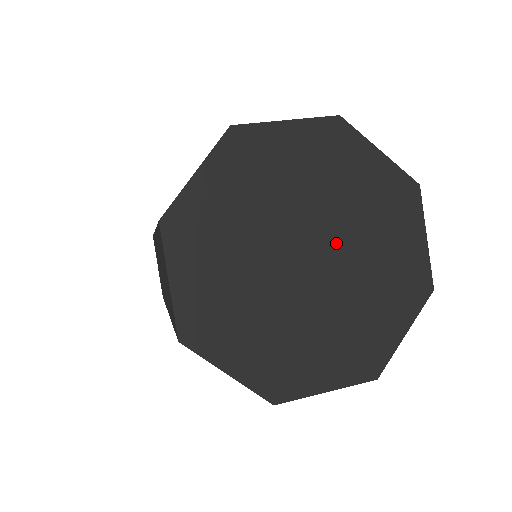
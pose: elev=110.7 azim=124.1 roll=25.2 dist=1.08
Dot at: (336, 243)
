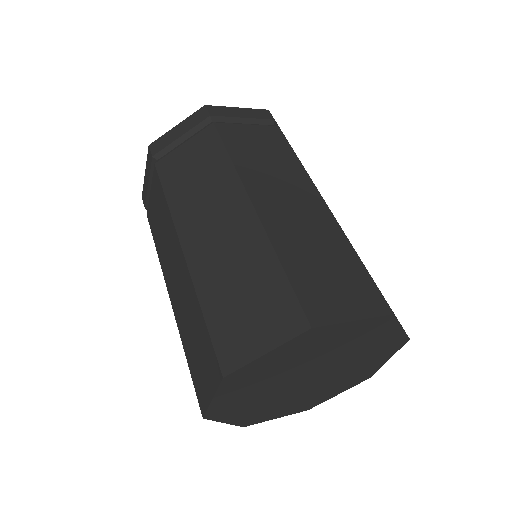
Dot at: (333, 369)
